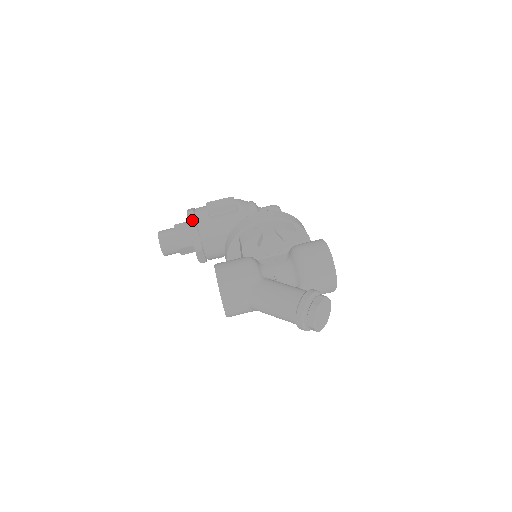
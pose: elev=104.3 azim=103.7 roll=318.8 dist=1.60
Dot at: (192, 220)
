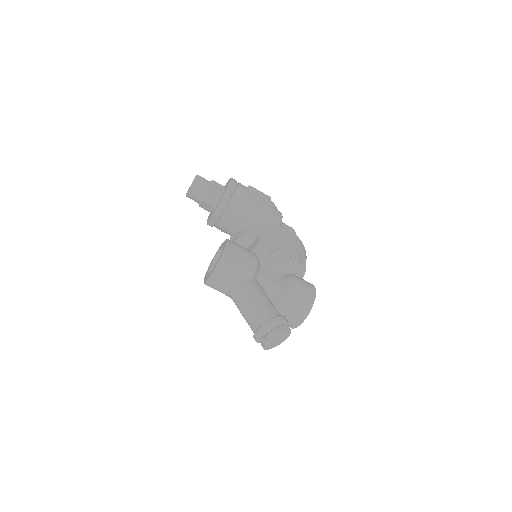
Dot at: (231, 189)
